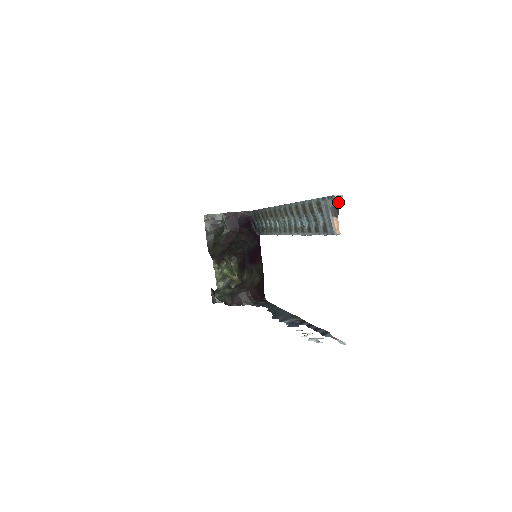
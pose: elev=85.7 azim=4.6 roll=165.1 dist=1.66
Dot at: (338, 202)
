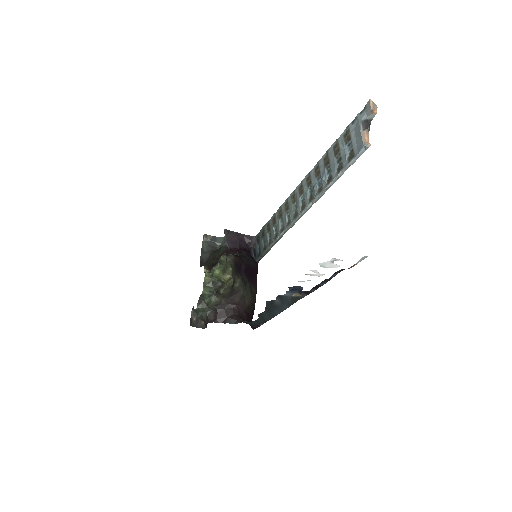
Dot at: (372, 107)
